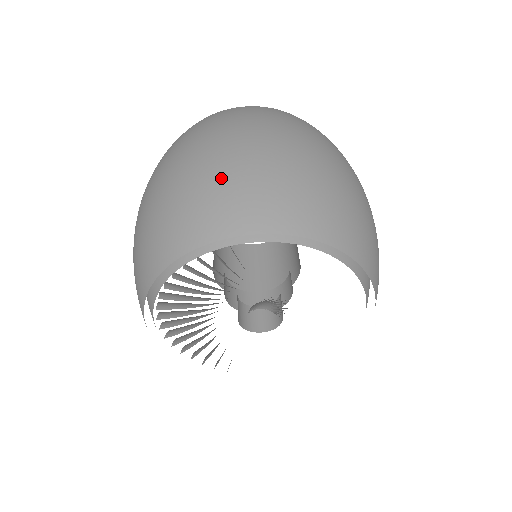
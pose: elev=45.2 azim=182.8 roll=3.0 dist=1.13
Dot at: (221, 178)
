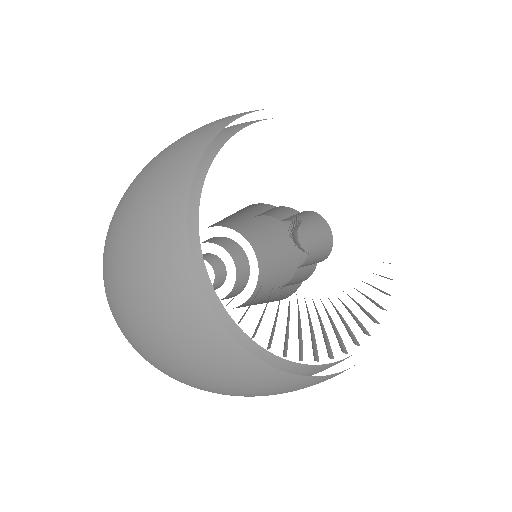
Dot at: occluded
